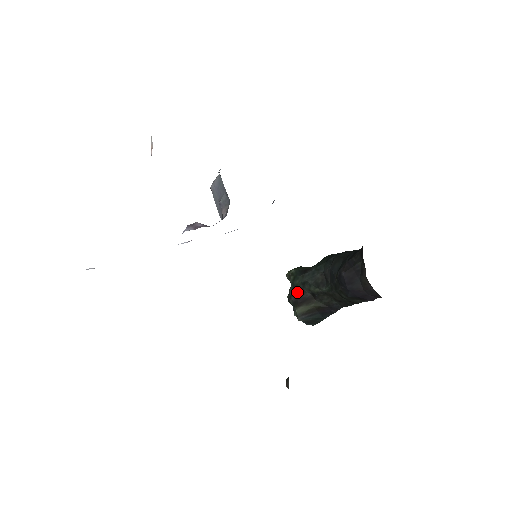
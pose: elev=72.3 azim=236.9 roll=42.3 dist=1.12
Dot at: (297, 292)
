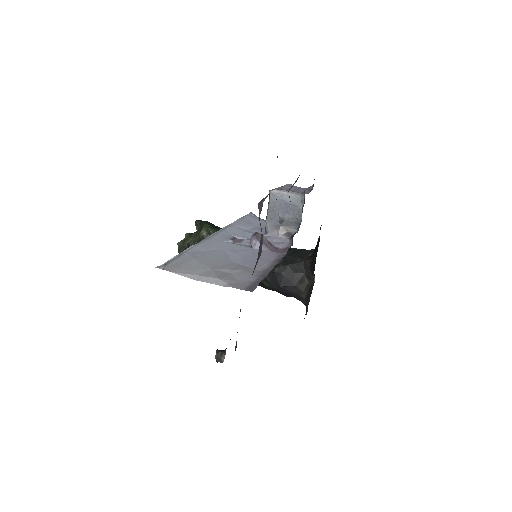
Dot at: occluded
